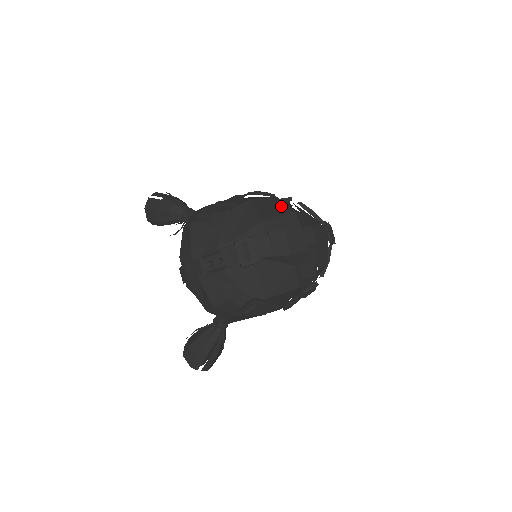
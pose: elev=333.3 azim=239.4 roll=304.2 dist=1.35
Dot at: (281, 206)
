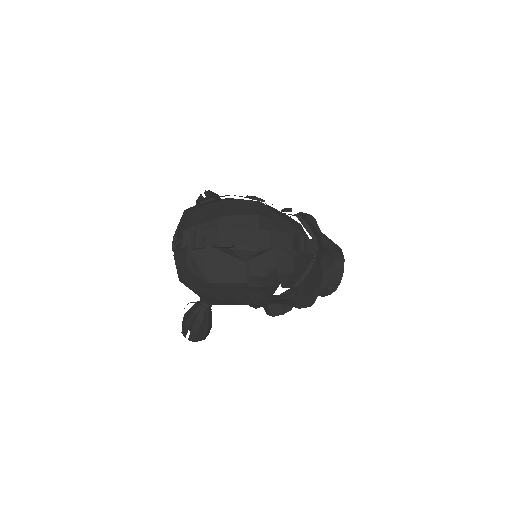
Dot at: (253, 209)
